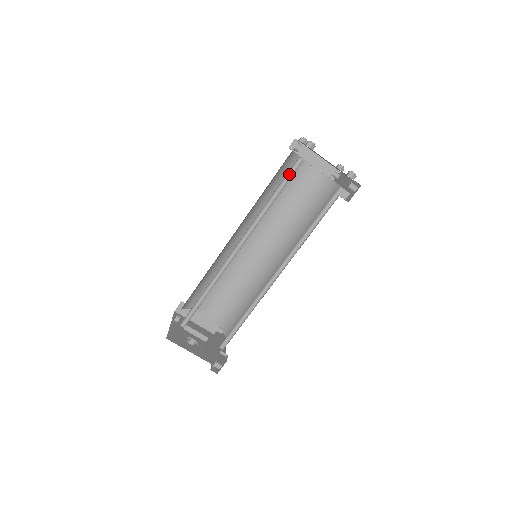
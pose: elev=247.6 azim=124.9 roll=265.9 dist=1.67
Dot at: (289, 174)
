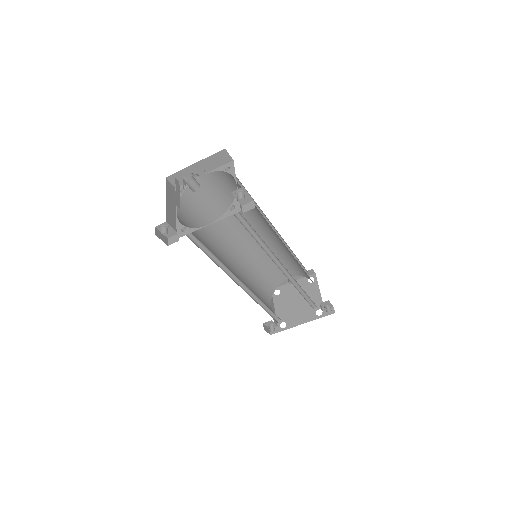
Dot at: occluded
